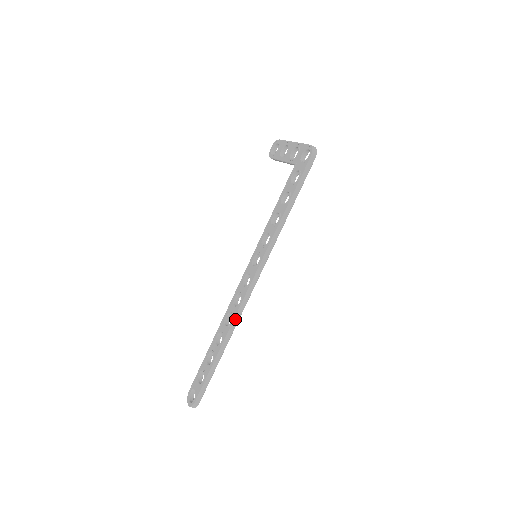
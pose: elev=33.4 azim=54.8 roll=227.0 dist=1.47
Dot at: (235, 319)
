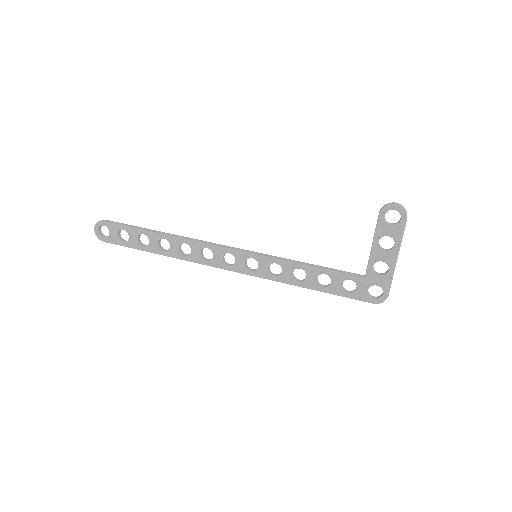
Dot at: (191, 261)
